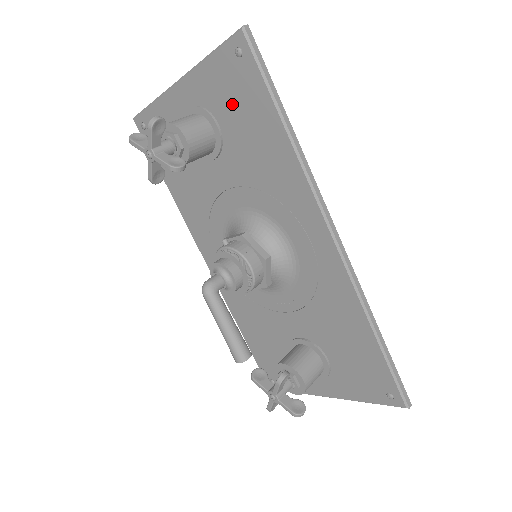
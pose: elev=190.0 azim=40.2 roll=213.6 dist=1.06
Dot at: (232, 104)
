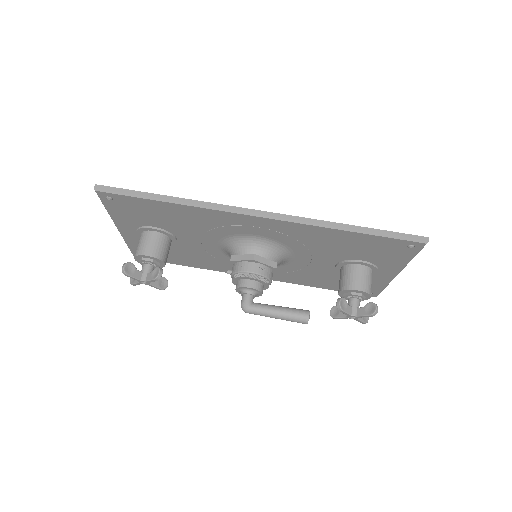
Dot at: (142, 216)
